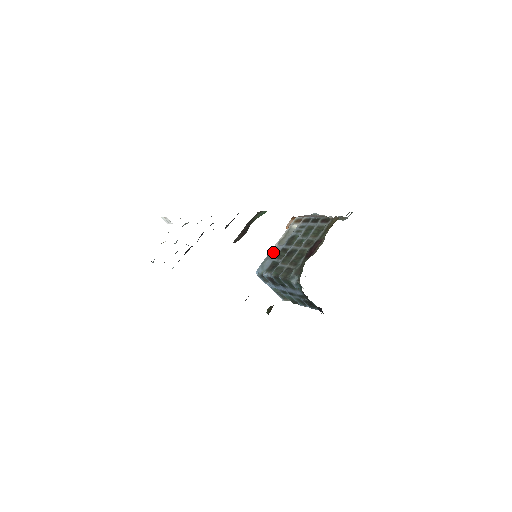
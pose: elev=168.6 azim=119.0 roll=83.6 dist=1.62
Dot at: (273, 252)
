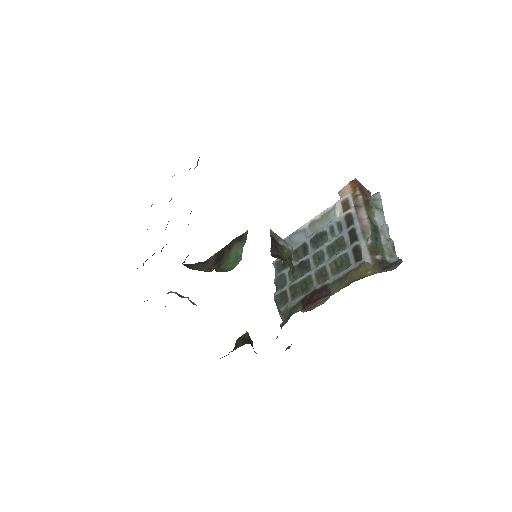
Dot at: (297, 235)
